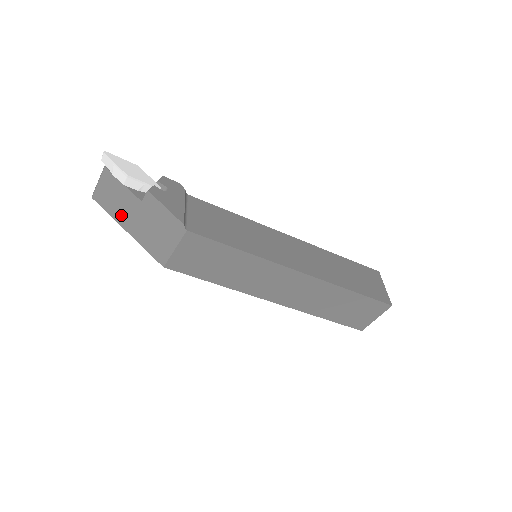
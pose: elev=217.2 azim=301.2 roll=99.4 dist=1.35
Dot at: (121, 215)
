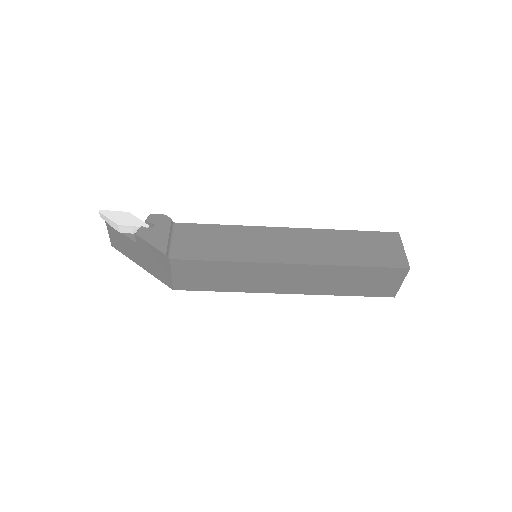
Dot at: (131, 255)
